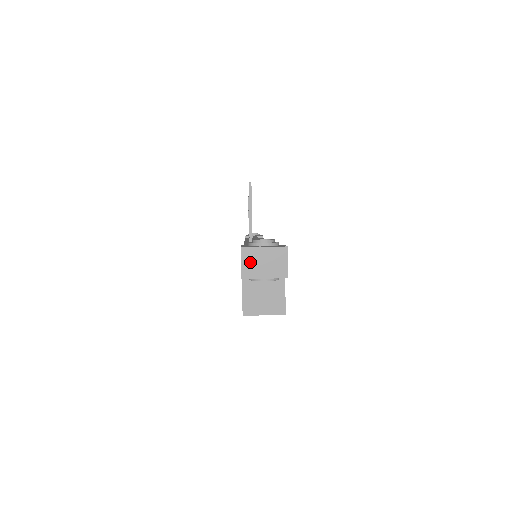
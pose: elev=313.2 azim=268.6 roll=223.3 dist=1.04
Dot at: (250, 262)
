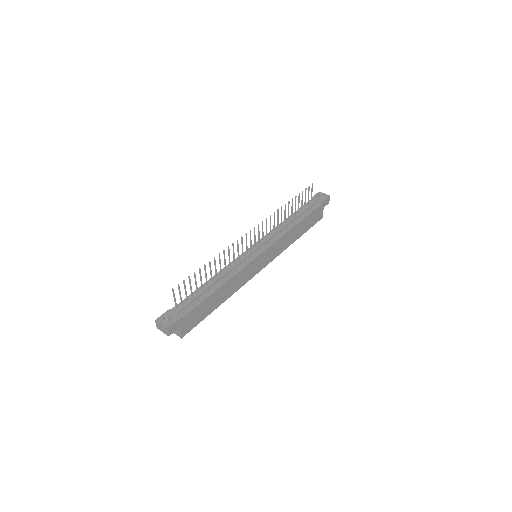
Dot at: (158, 326)
